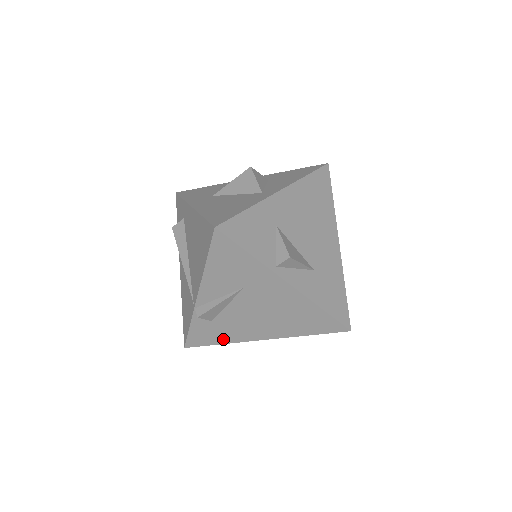
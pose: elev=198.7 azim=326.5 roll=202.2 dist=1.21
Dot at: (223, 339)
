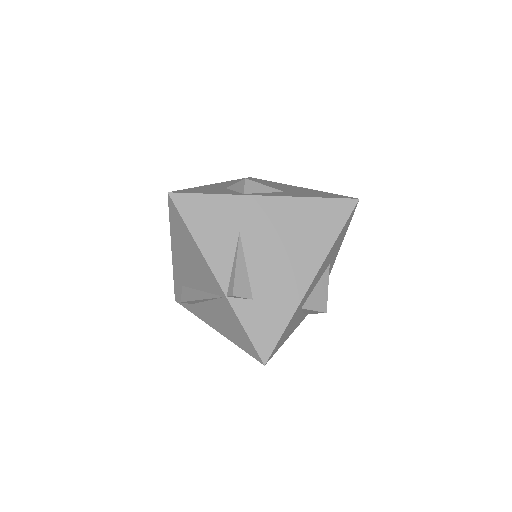
Dot at: (283, 315)
